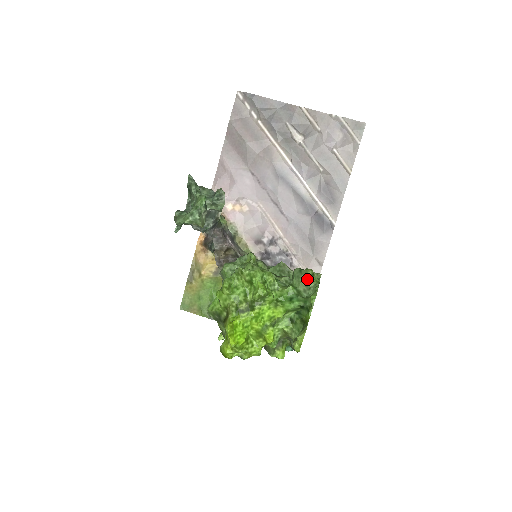
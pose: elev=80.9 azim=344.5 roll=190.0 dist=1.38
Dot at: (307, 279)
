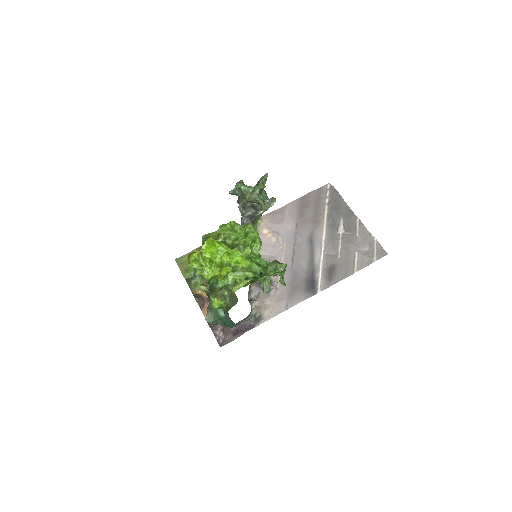
Dot at: (278, 268)
